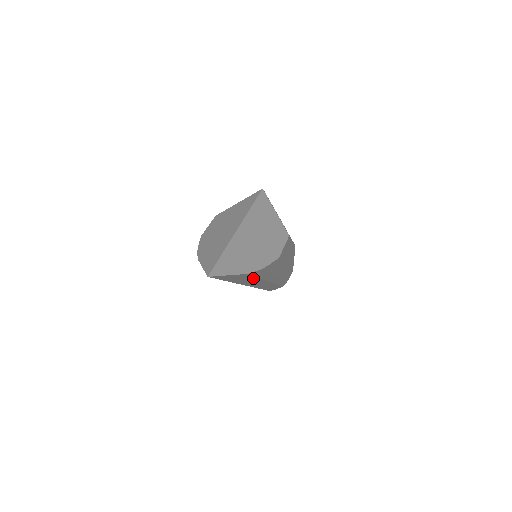
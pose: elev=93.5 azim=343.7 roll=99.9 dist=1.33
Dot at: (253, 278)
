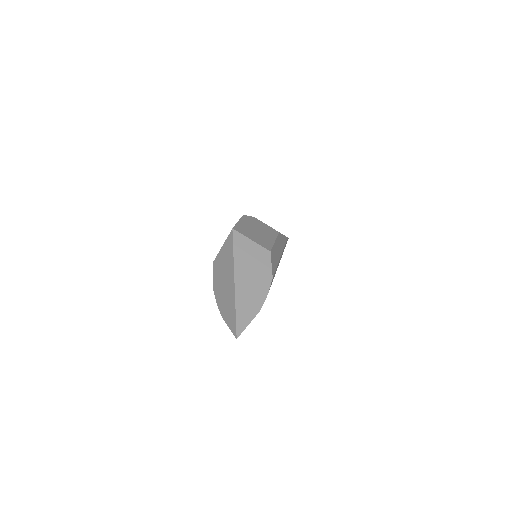
Dot at: occluded
